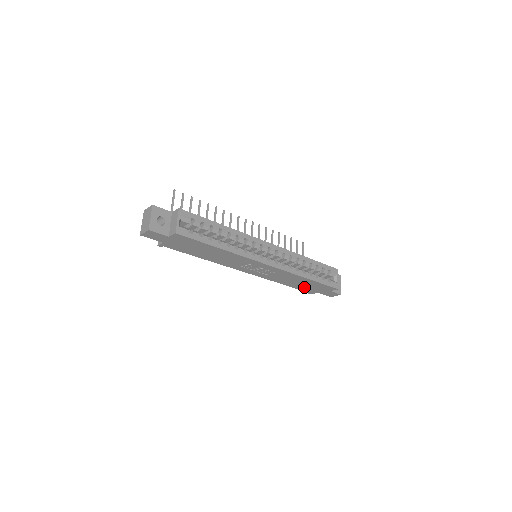
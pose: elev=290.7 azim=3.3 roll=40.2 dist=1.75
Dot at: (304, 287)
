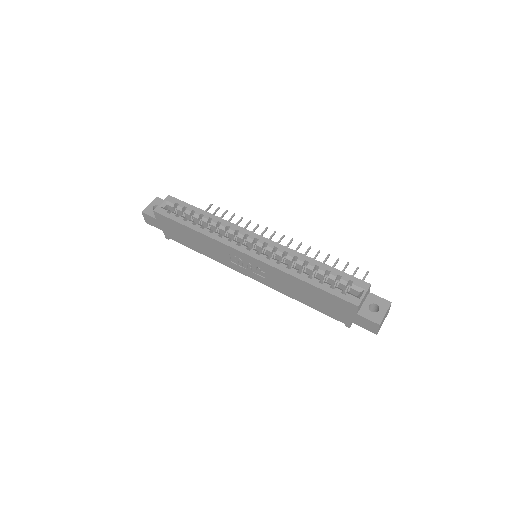
Dot at: (323, 306)
